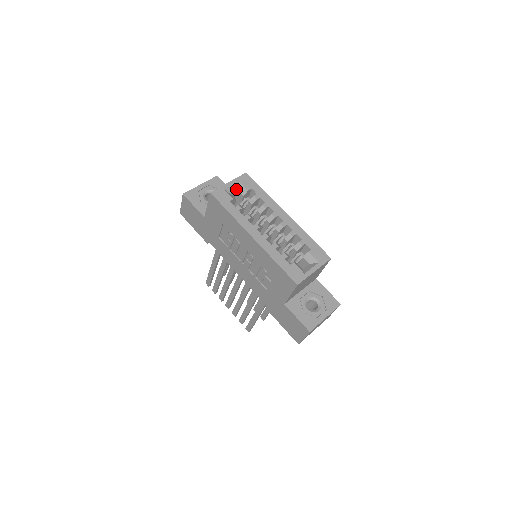
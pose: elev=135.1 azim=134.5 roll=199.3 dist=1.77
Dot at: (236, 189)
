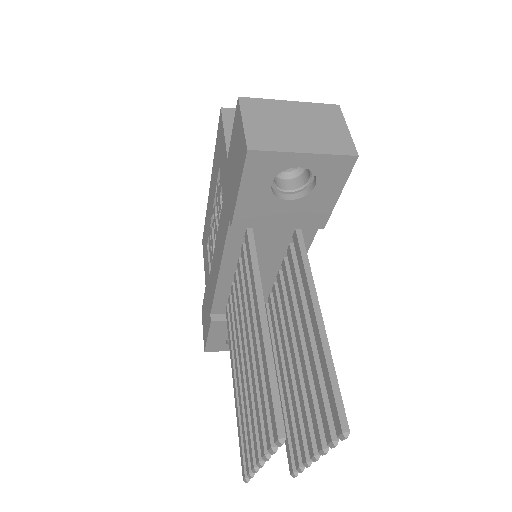
Dot at: occluded
